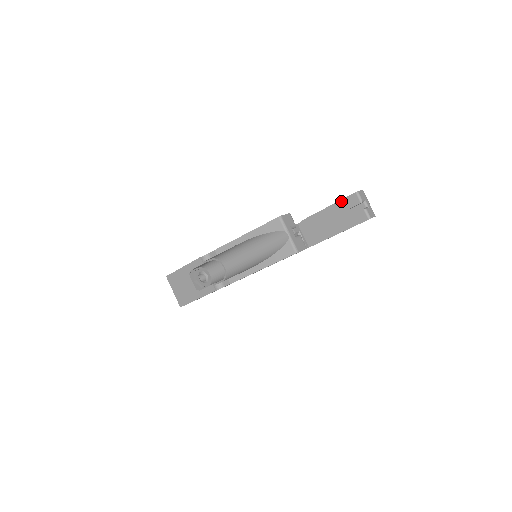
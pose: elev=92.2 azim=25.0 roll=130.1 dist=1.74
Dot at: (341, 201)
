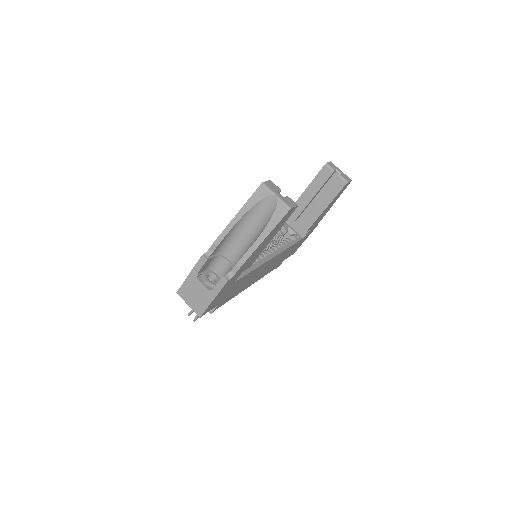
Dot at: (315, 178)
